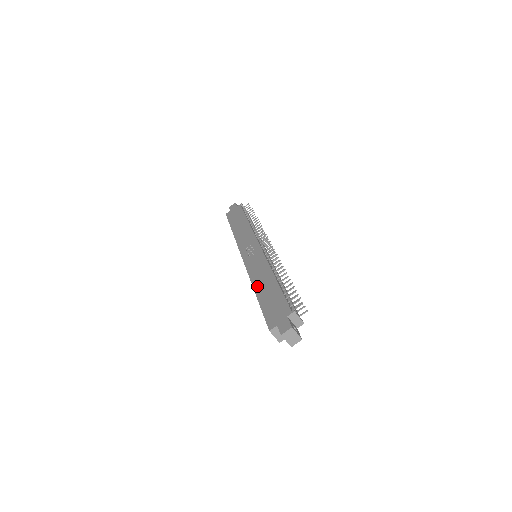
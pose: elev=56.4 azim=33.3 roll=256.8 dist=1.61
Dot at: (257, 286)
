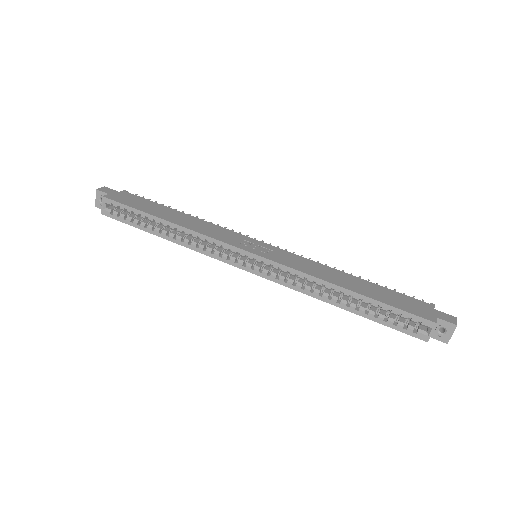
Dot at: (340, 283)
